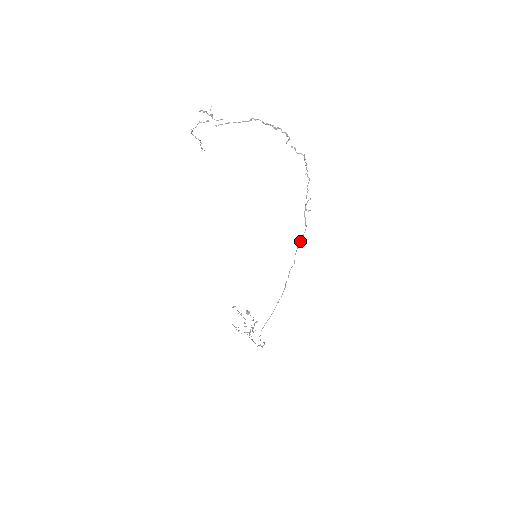
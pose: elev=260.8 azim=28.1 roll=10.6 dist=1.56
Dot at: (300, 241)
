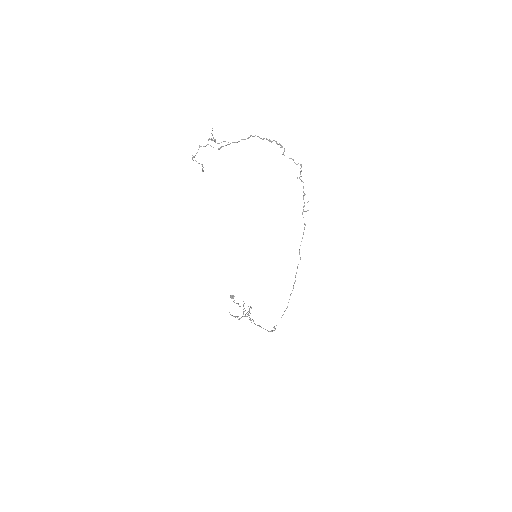
Dot at: occluded
